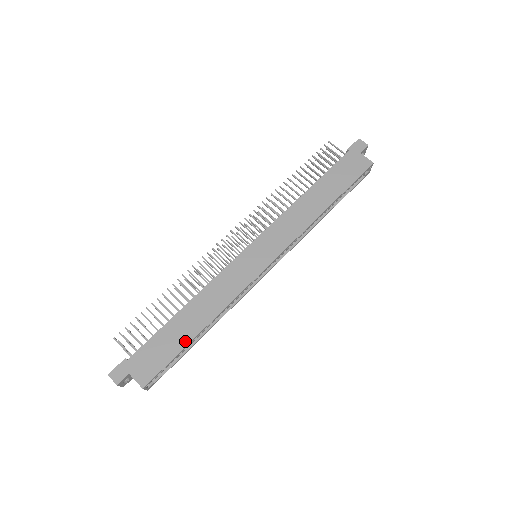
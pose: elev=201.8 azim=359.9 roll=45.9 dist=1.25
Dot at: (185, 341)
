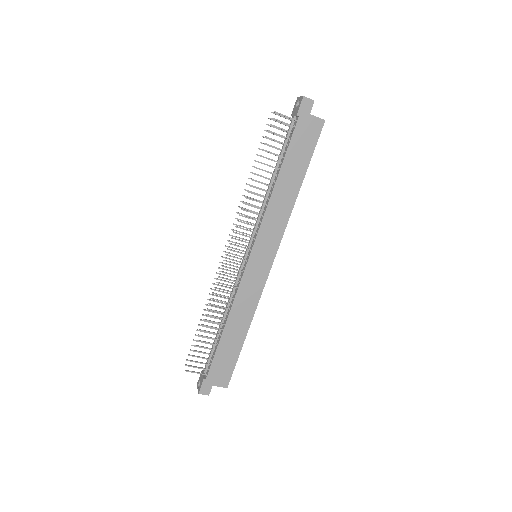
Dot at: (239, 347)
